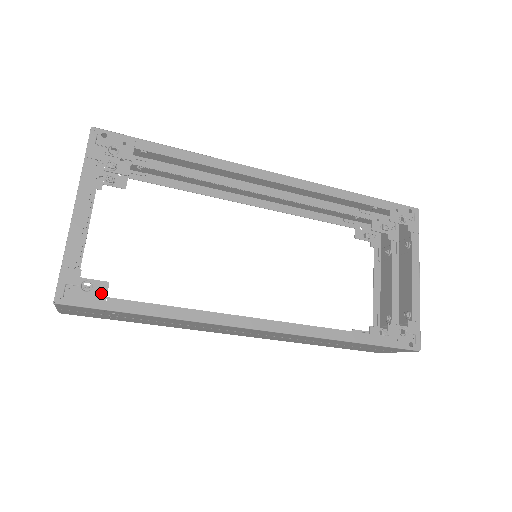
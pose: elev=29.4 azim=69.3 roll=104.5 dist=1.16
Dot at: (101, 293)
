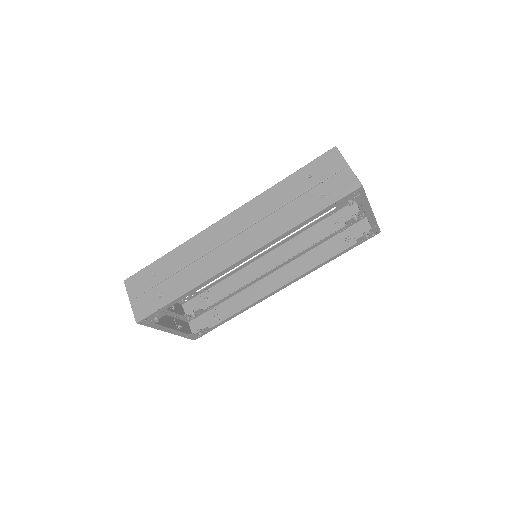
Dot at: occluded
